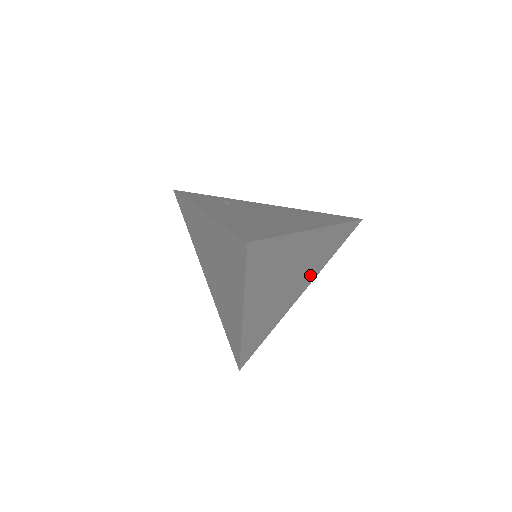
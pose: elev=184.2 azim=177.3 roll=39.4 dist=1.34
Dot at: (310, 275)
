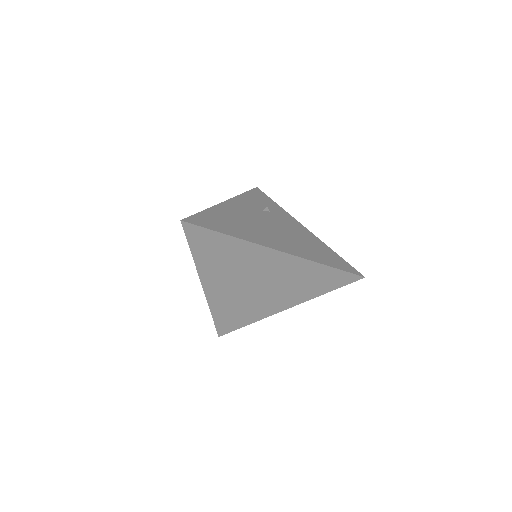
Dot at: (292, 296)
